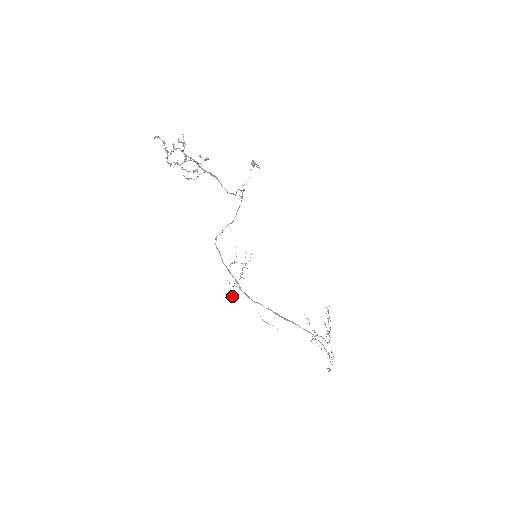
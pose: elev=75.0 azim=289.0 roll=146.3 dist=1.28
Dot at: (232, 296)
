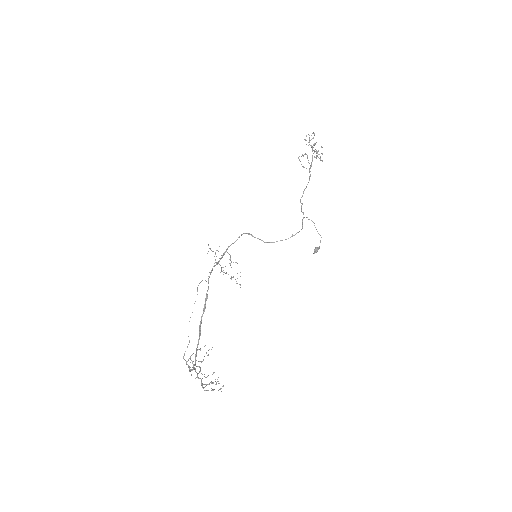
Dot at: occluded
